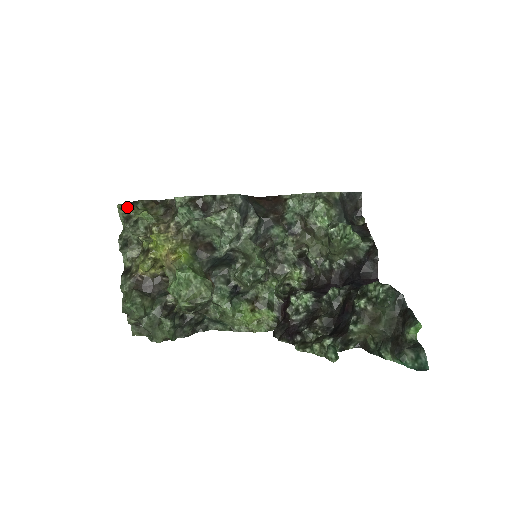
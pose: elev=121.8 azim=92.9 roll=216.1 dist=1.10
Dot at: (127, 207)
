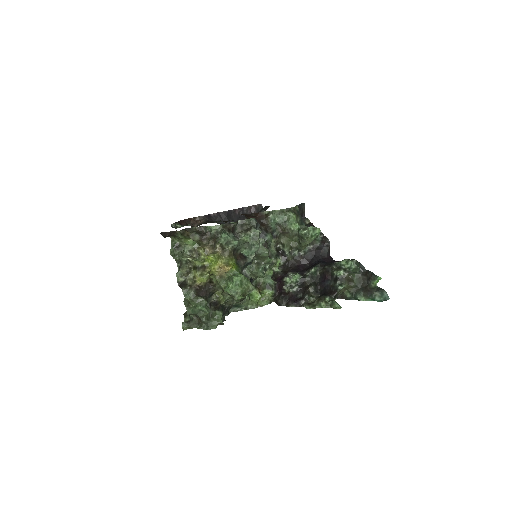
Dot at: (176, 238)
